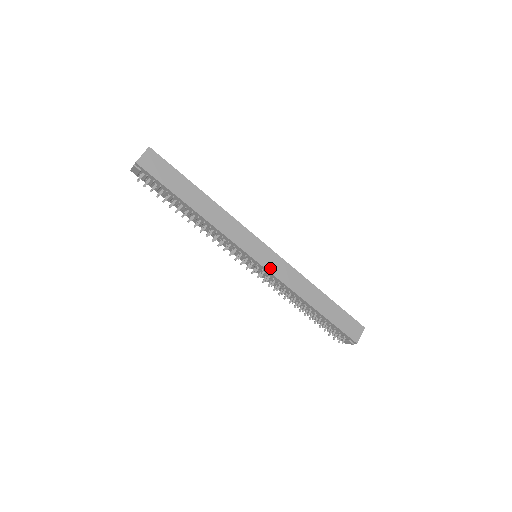
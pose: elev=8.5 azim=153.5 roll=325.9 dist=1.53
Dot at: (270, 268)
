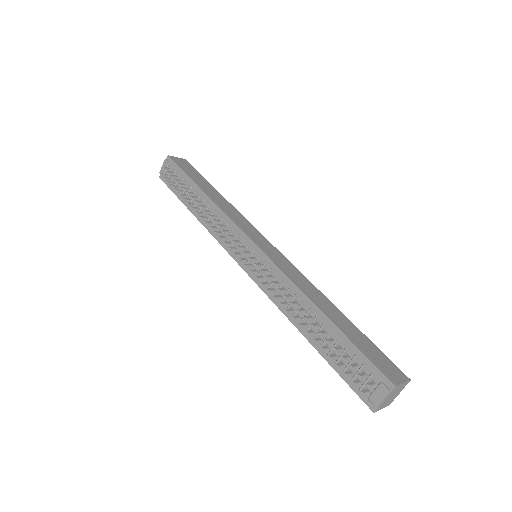
Dot at: (270, 255)
